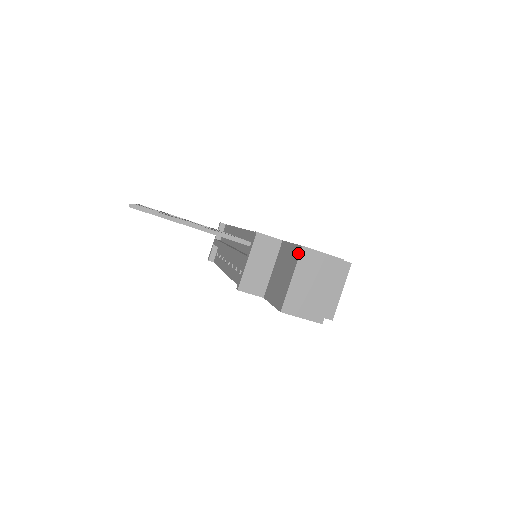
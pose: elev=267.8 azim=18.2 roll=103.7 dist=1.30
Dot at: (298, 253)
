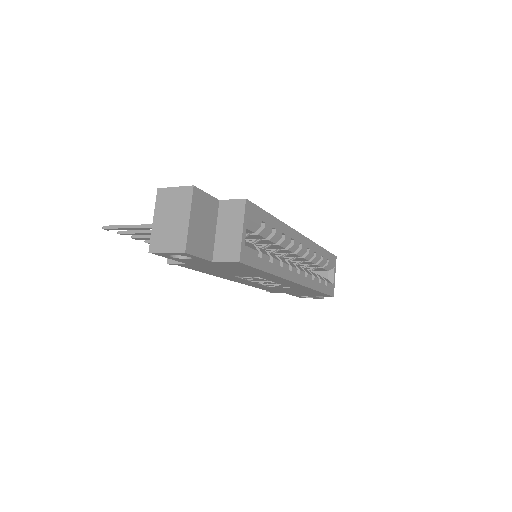
Dot at: (159, 197)
